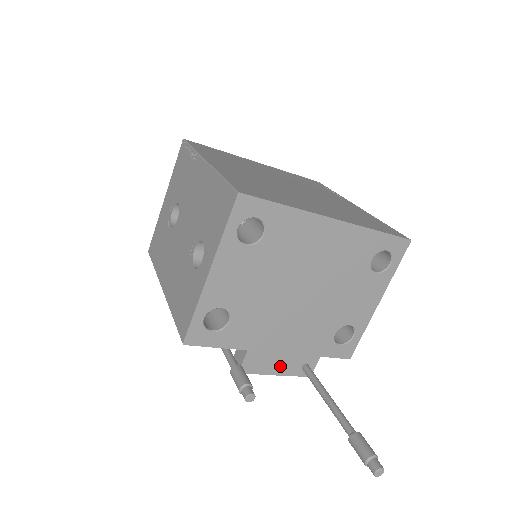
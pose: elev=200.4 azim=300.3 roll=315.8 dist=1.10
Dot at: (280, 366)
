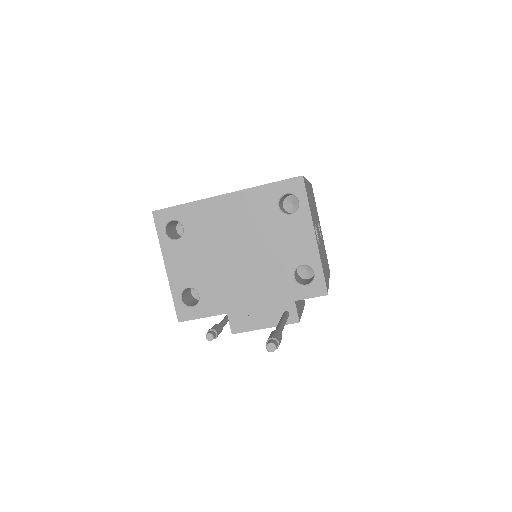
Dot at: (263, 319)
